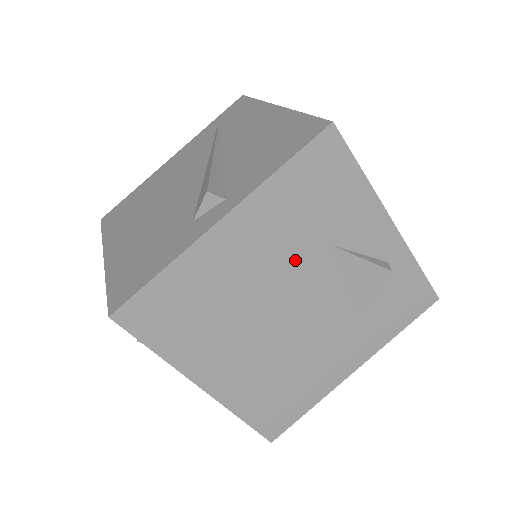
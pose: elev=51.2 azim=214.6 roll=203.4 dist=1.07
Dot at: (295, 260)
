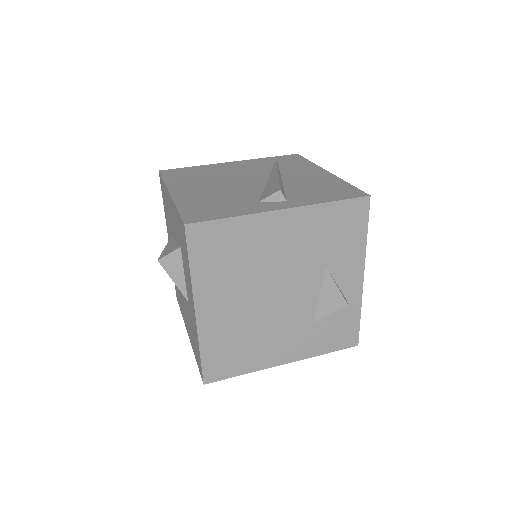
Dot at: (302, 262)
